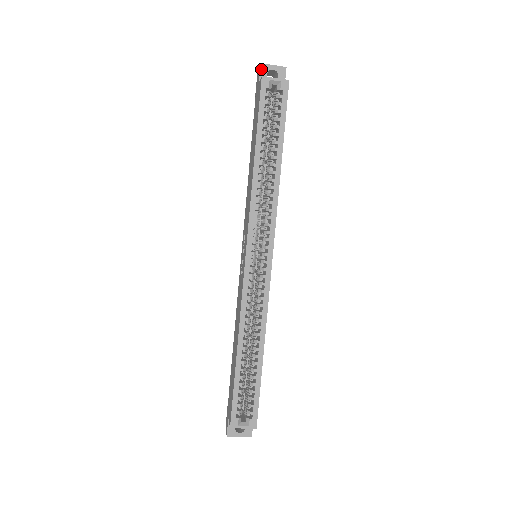
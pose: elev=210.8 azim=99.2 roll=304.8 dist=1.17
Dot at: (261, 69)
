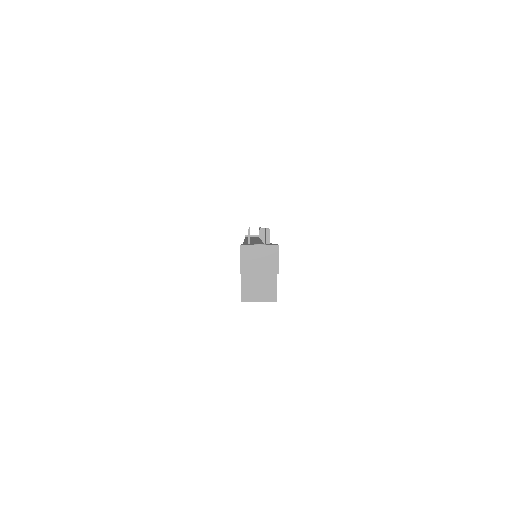
Dot at: (242, 273)
